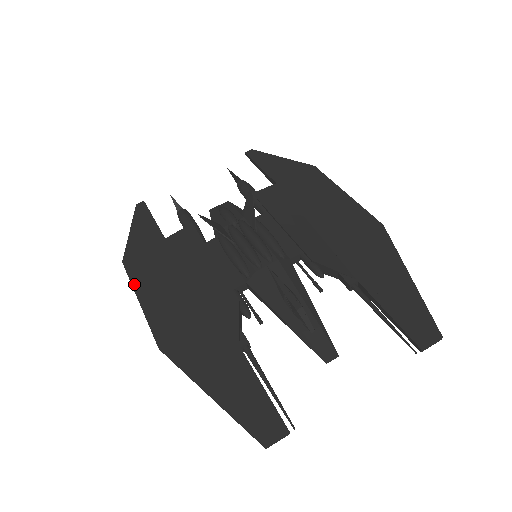
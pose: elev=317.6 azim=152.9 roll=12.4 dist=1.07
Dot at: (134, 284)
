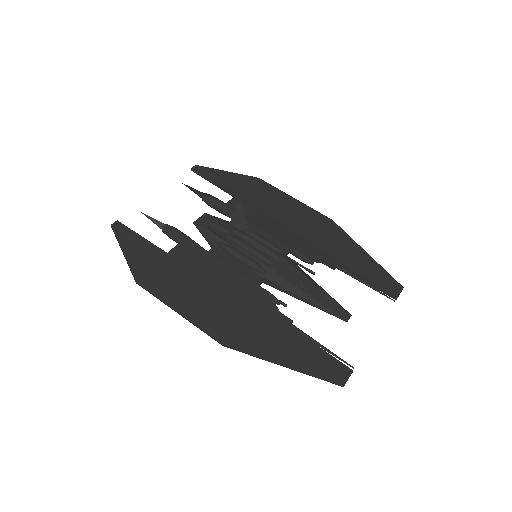
Dot at: (163, 298)
